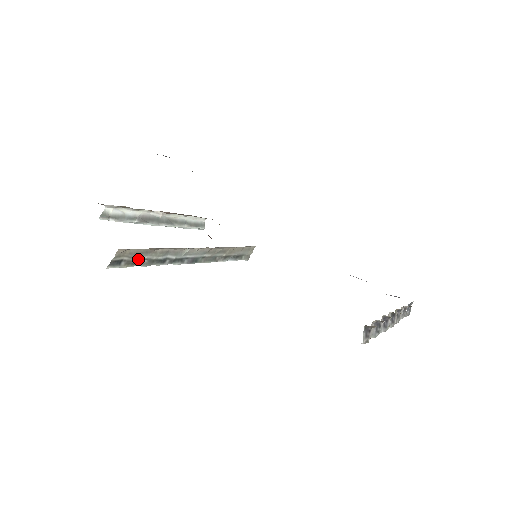
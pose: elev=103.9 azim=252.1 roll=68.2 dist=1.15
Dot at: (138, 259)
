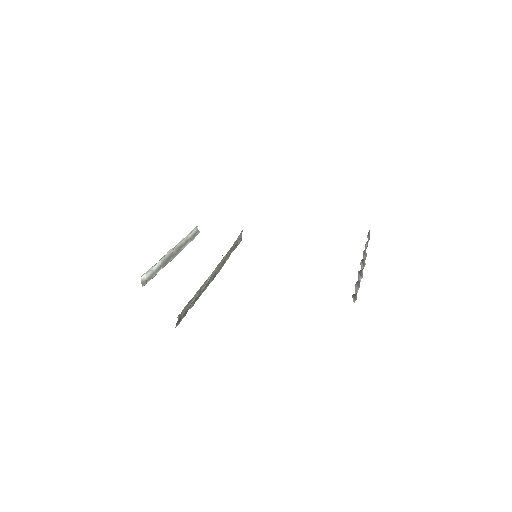
Dot at: (188, 308)
